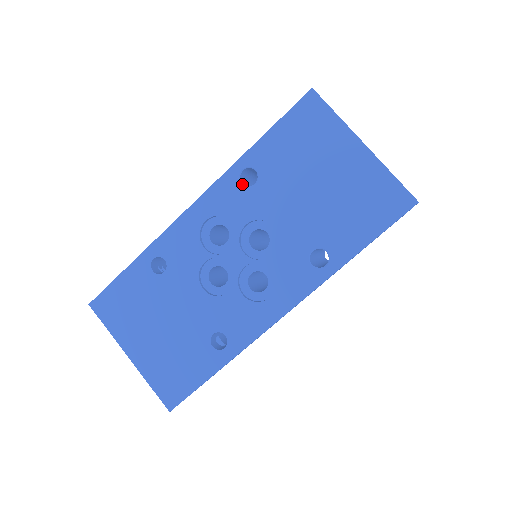
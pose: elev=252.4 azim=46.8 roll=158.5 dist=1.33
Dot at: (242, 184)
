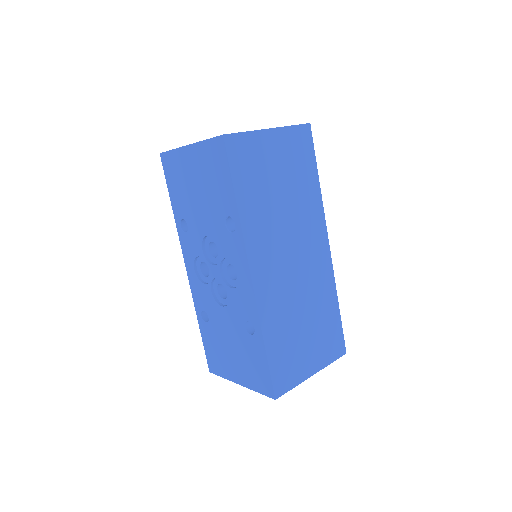
Dot at: (186, 233)
